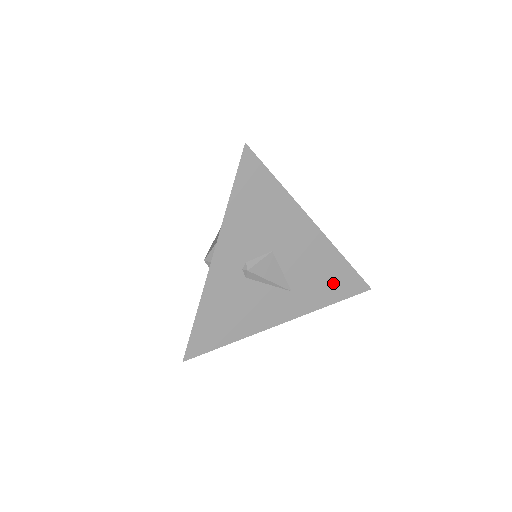
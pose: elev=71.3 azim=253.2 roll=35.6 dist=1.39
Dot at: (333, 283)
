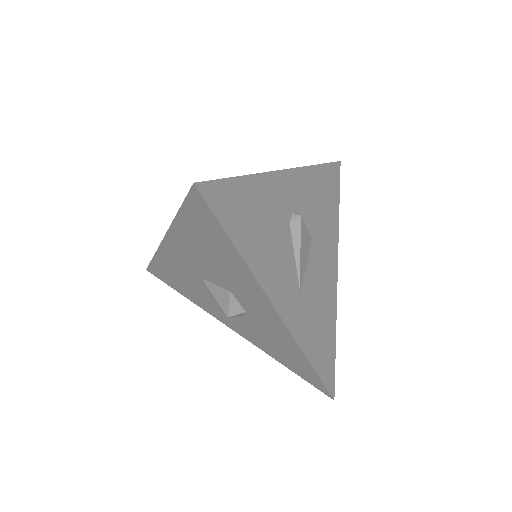
Dot at: (321, 342)
